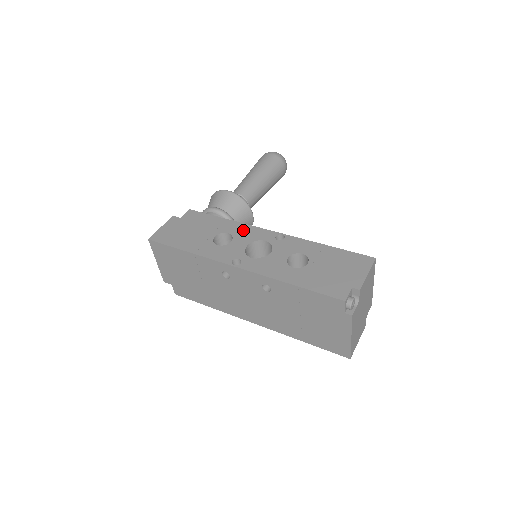
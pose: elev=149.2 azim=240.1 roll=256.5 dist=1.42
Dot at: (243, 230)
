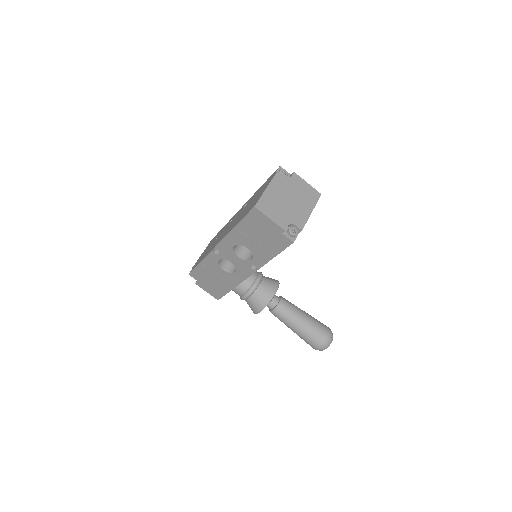
Dot at: occluded
